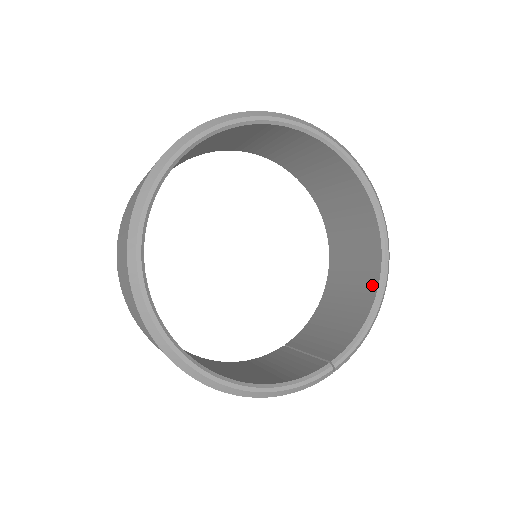
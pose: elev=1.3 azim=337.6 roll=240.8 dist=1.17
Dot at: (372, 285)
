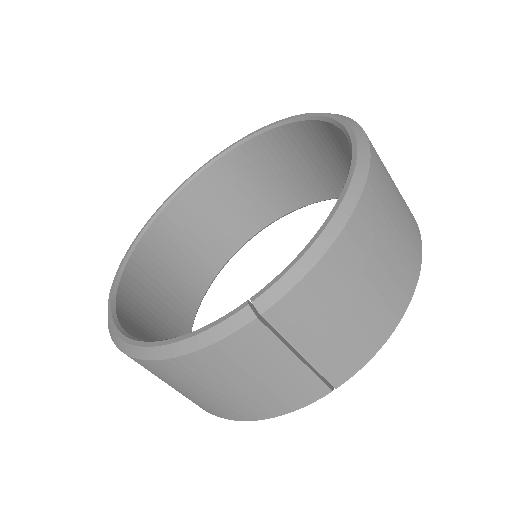
Dot at: occluded
